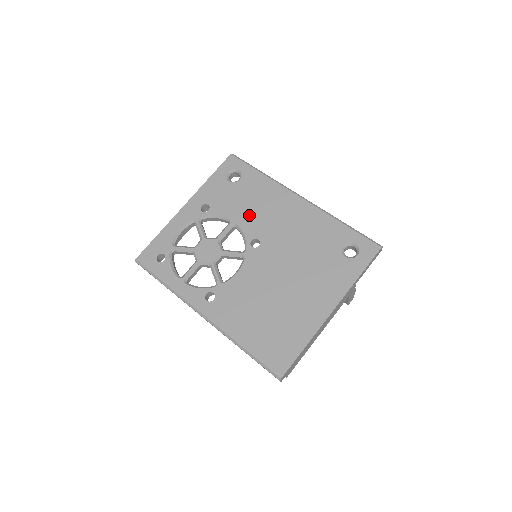
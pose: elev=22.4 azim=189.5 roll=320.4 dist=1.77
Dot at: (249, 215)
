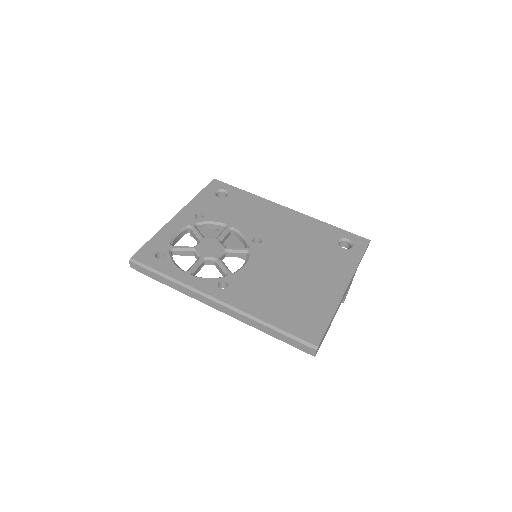
Dot at: (245, 221)
